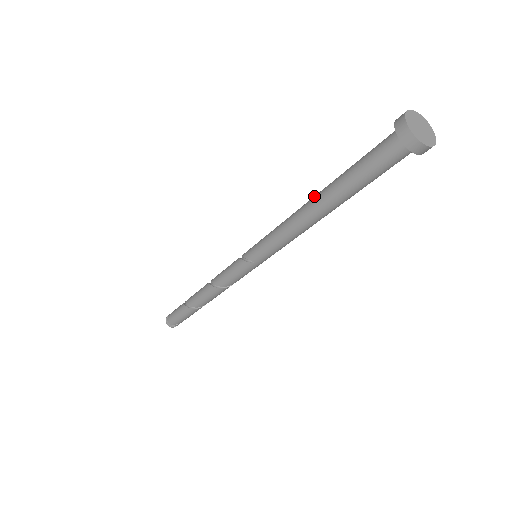
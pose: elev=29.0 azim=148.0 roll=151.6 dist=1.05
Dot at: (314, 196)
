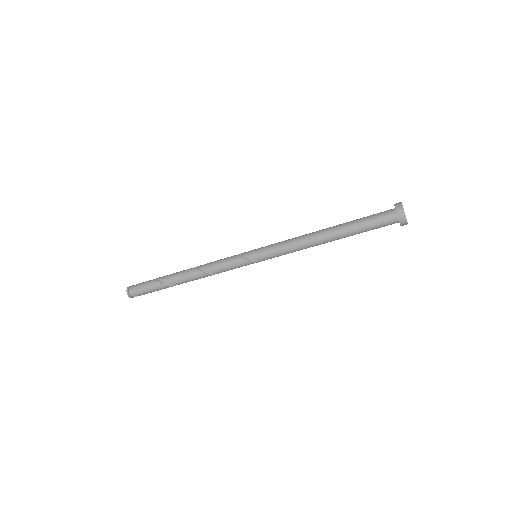
Dot at: (325, 231)
